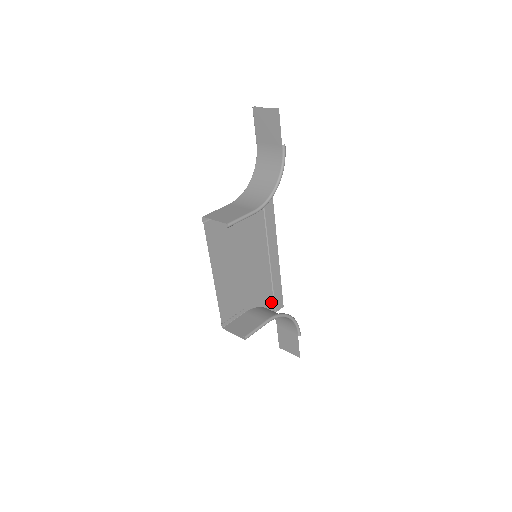
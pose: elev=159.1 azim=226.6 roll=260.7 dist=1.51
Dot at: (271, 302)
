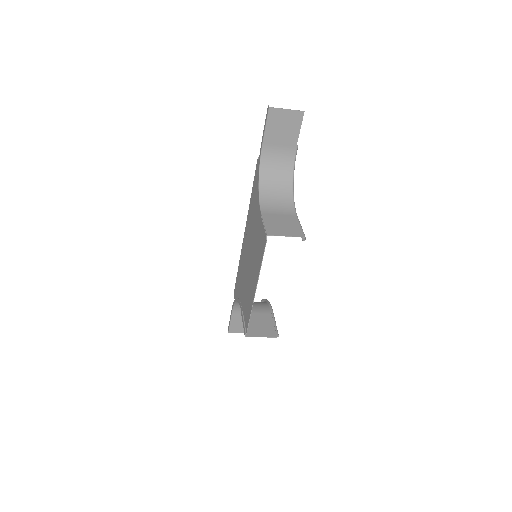
Dot at: (236, 294)
